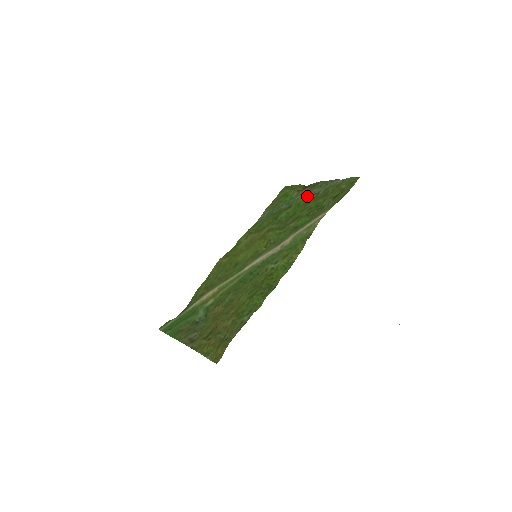
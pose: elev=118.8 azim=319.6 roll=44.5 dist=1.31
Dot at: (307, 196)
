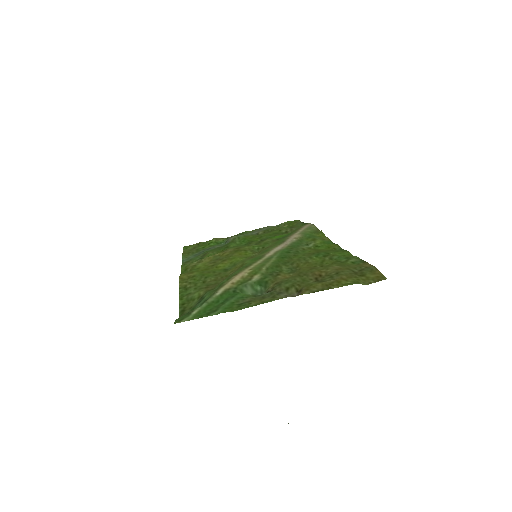
Dot at: (247, 235)
